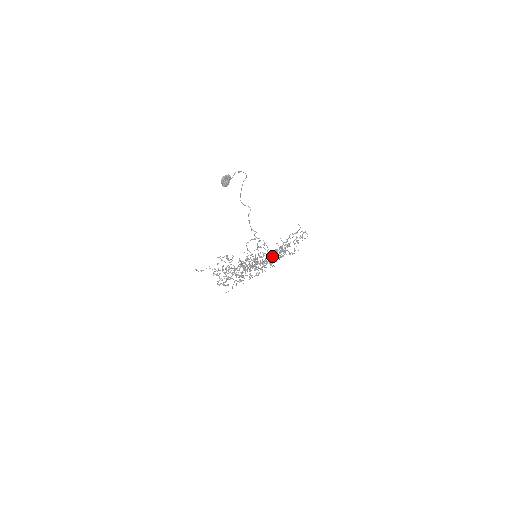
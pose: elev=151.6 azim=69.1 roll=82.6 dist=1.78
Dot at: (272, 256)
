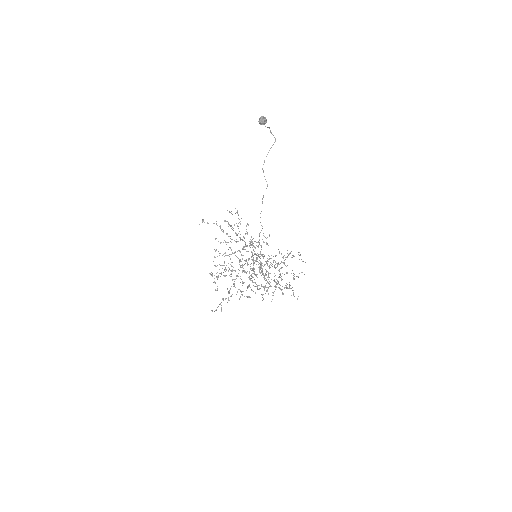
Dot at: (269, 273)
